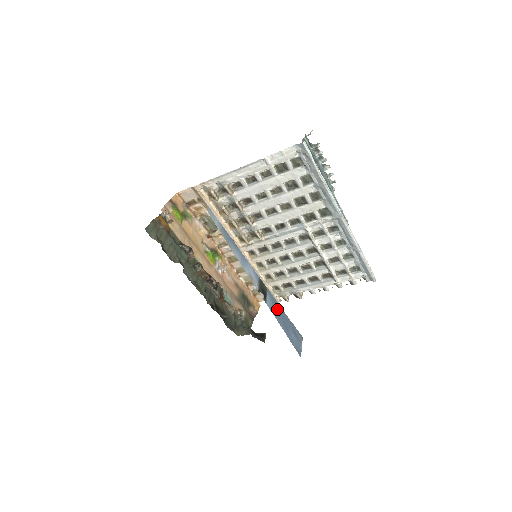
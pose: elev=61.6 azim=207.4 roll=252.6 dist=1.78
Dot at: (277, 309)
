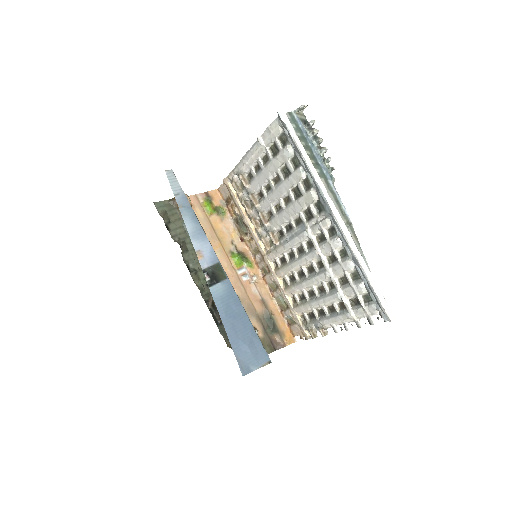
Dot at: (231, 305)
